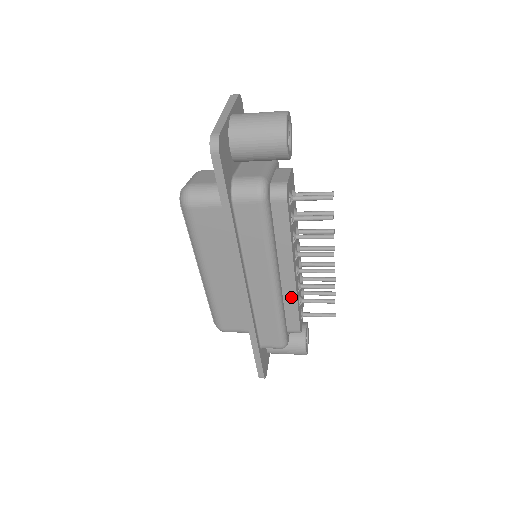
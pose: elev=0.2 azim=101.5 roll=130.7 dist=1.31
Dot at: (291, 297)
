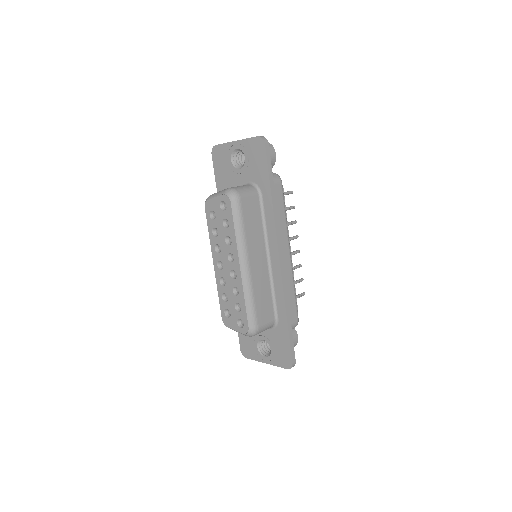
Dot at: occluded
